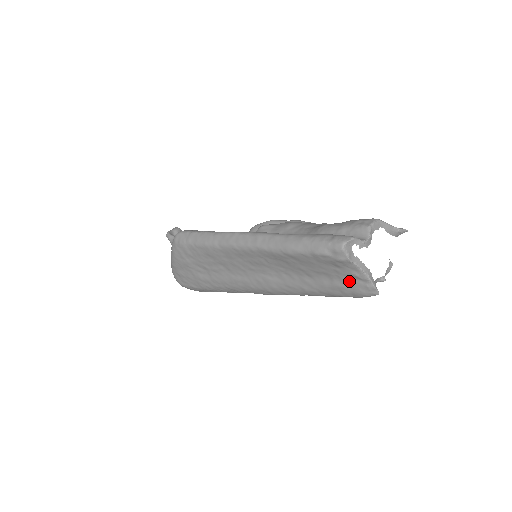
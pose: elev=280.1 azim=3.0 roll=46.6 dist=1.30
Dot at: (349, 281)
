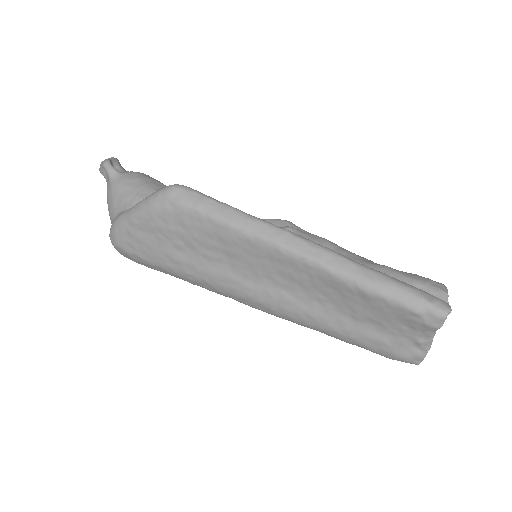
Dot at: (403, 343)
